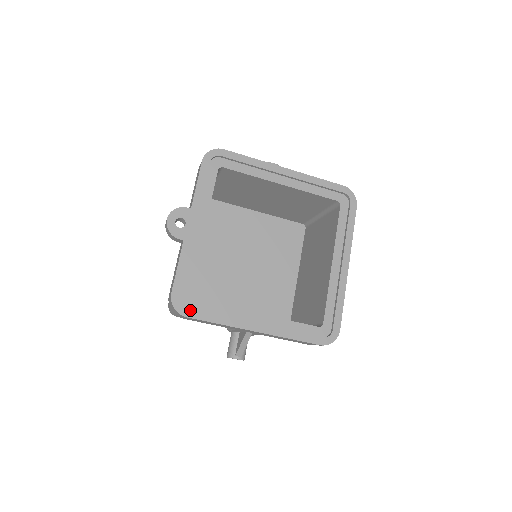
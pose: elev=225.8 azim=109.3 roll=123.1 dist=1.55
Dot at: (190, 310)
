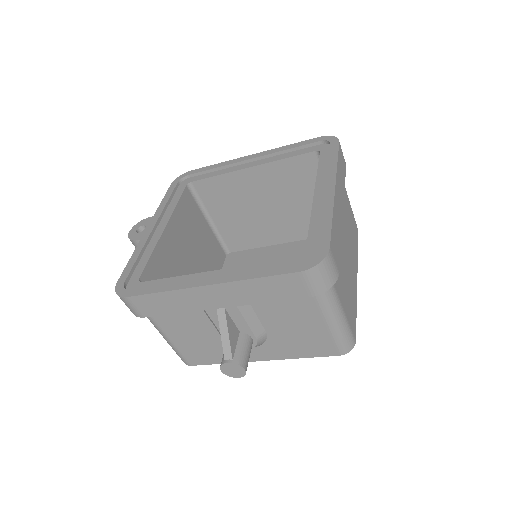
Dot at: (132, 290)
